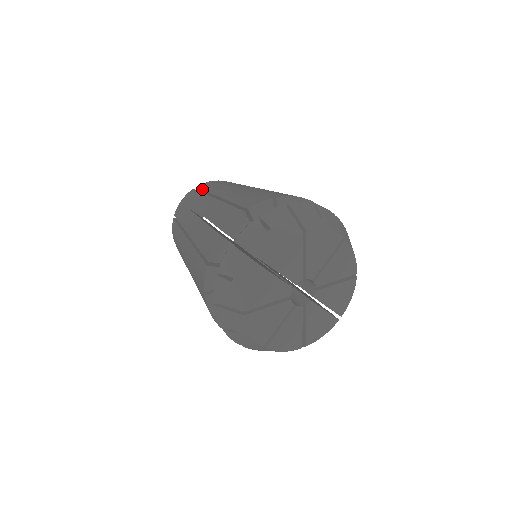
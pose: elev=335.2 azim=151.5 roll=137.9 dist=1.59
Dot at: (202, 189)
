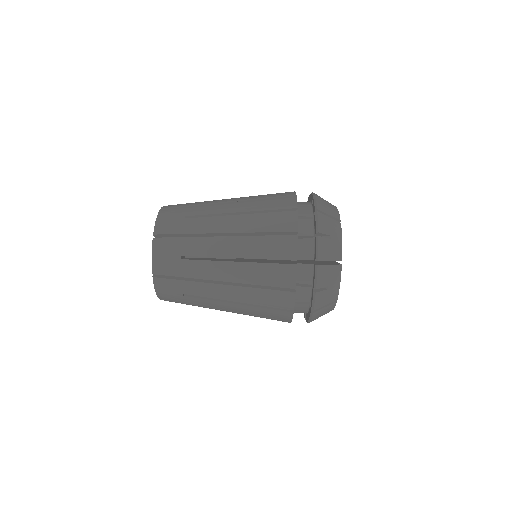
Dot at: occluded
